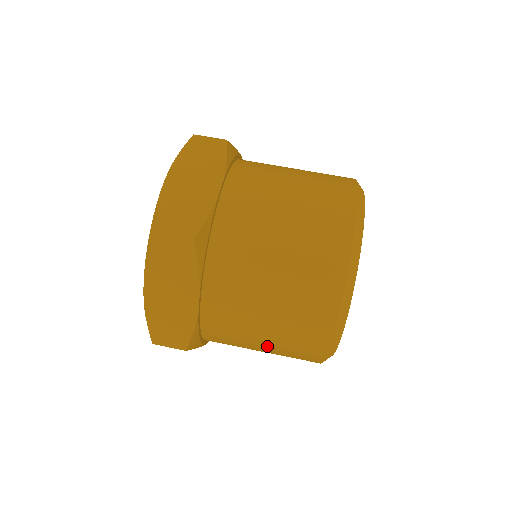
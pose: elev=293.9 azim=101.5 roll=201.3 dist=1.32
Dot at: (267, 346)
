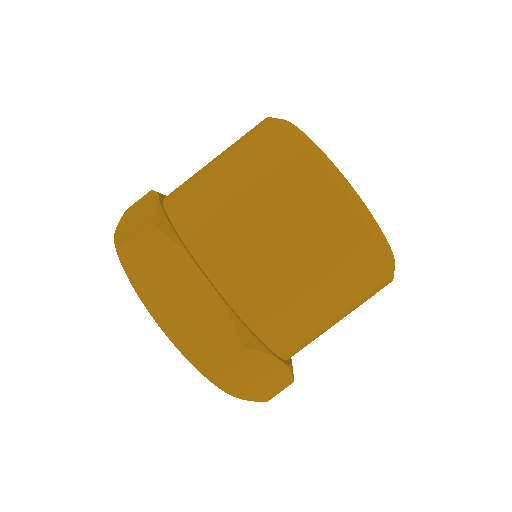
Dot at: occluded
